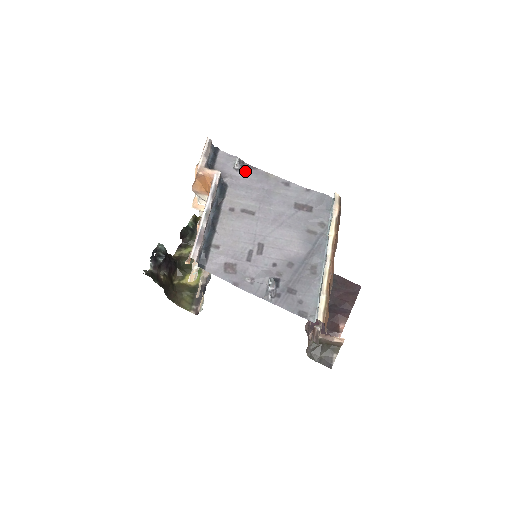
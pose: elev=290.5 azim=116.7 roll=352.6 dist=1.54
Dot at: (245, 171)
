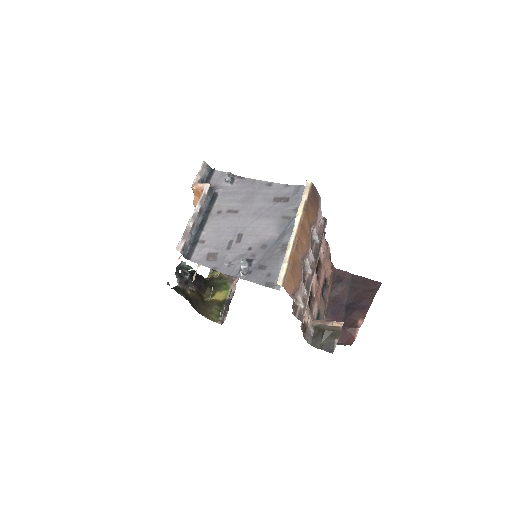
Dot at: (235, 182)
